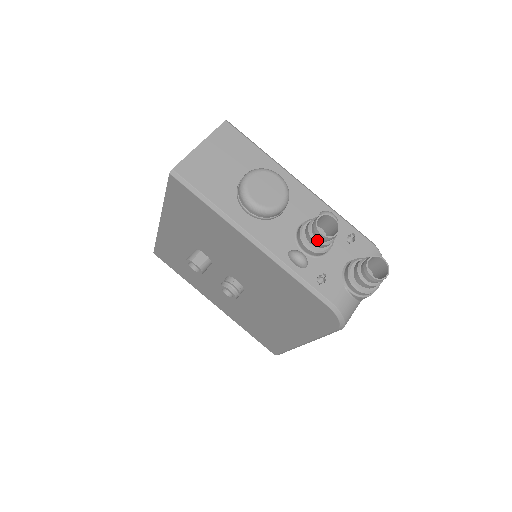
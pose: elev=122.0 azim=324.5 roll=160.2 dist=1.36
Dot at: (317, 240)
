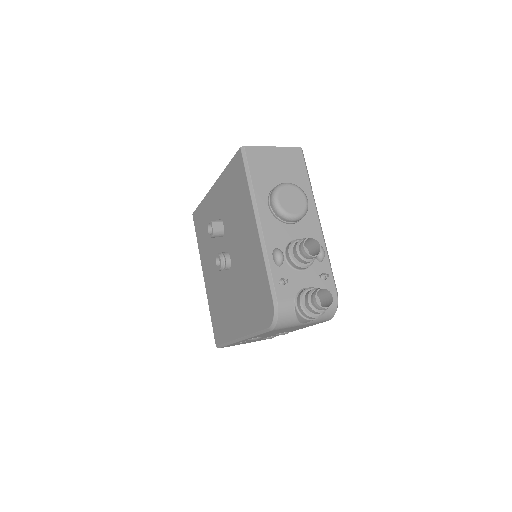
Dot at: (299, 251)
